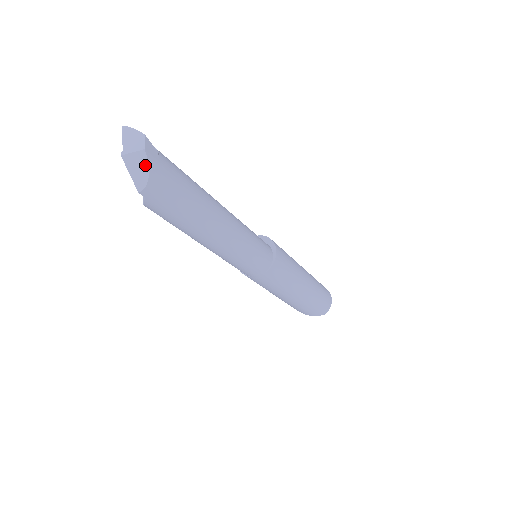
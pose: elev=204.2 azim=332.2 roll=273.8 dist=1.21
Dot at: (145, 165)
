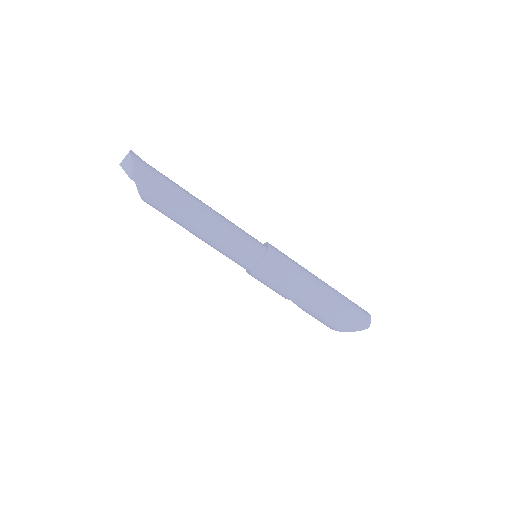
Dot at: (130, 160)
